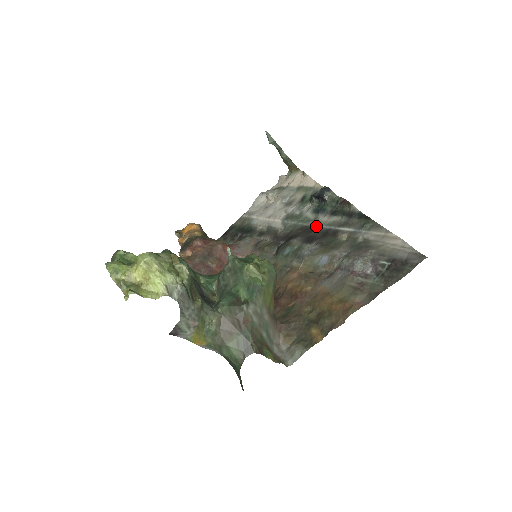
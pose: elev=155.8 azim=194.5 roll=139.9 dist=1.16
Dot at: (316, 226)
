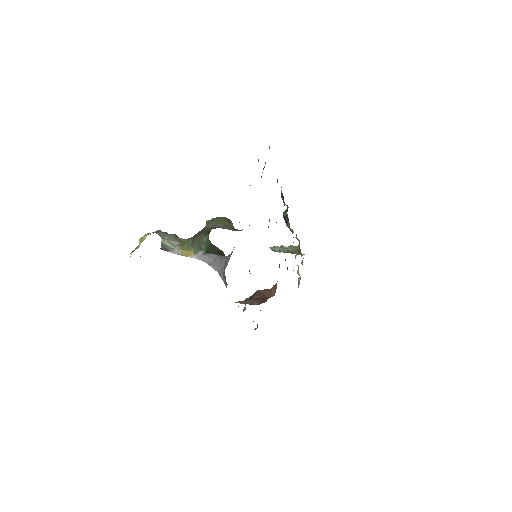
Dot at: occluded
